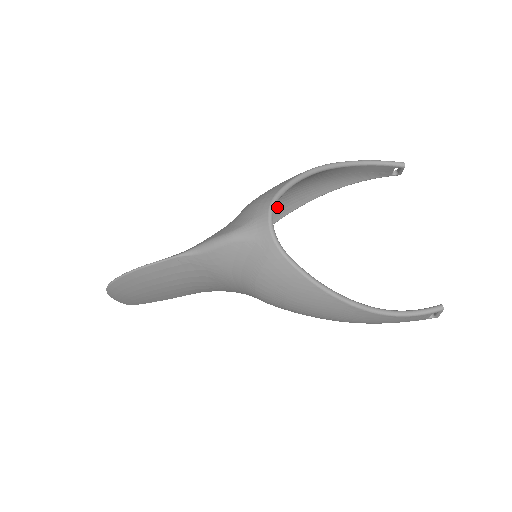
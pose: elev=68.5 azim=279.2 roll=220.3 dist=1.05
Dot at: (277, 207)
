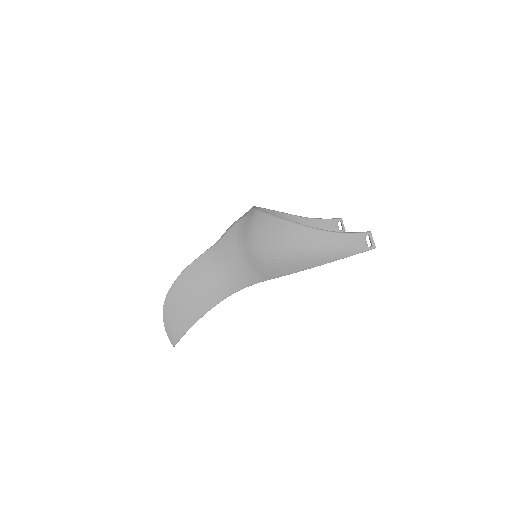
Dot at: occluded
